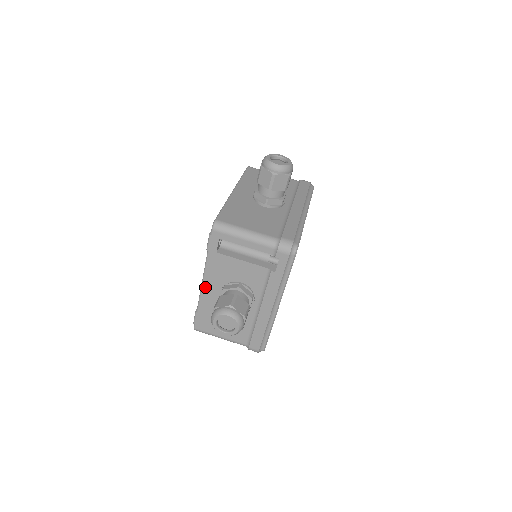
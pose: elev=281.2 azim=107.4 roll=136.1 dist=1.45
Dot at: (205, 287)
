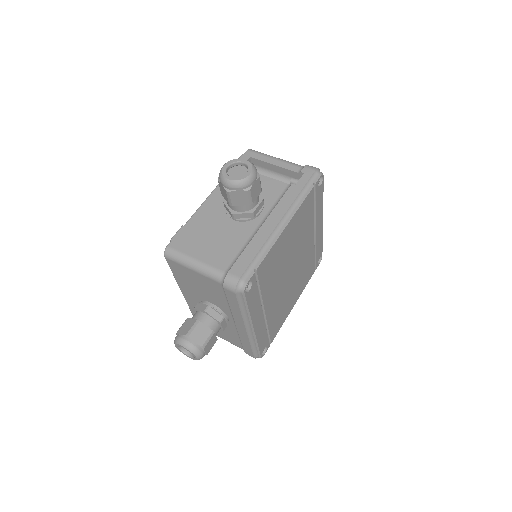
Dot at: (211, 199)
